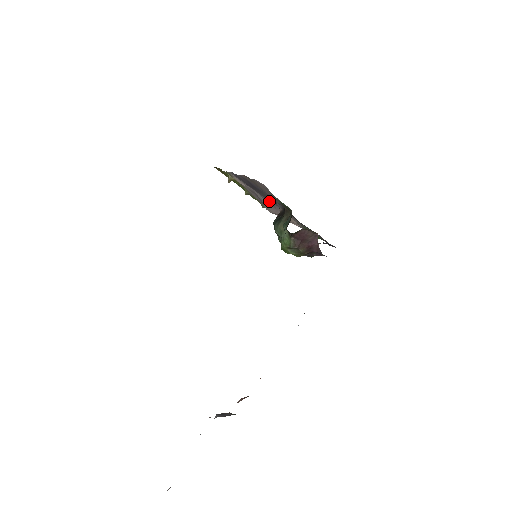
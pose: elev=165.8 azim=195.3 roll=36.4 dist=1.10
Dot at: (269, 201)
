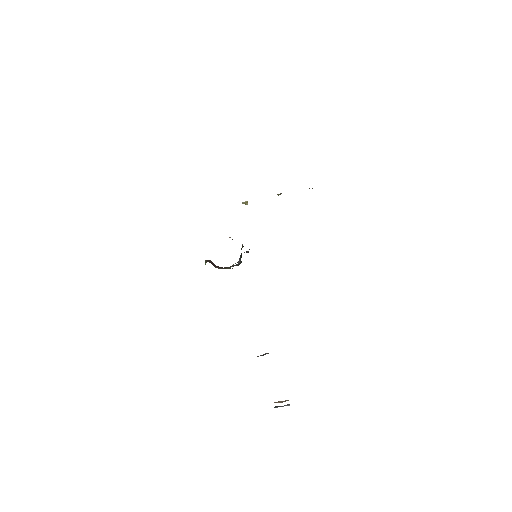
Dot at: occluded
